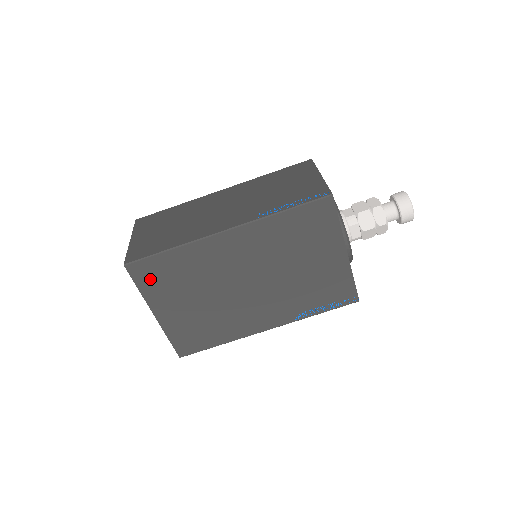
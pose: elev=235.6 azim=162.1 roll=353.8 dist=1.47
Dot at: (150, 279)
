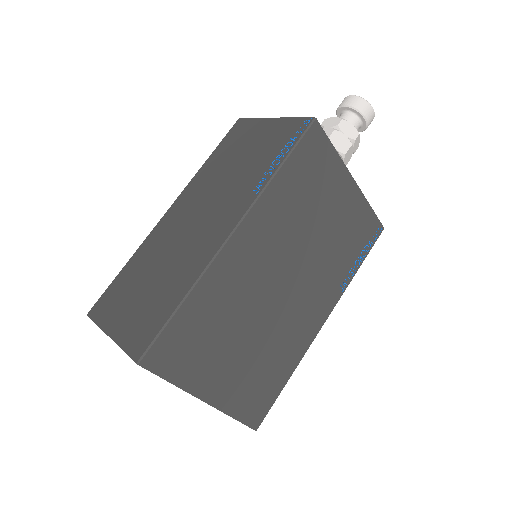
Dot at: (178, 358)
